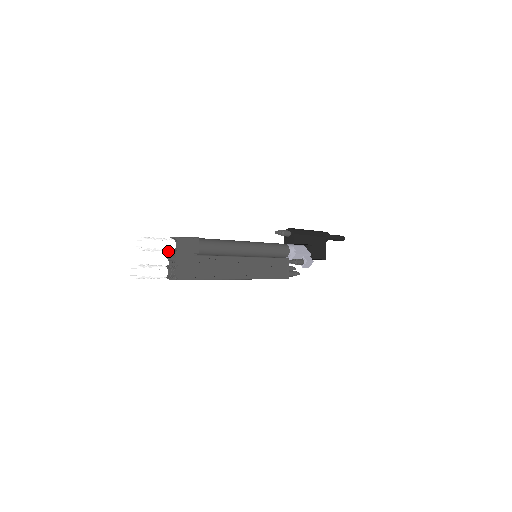
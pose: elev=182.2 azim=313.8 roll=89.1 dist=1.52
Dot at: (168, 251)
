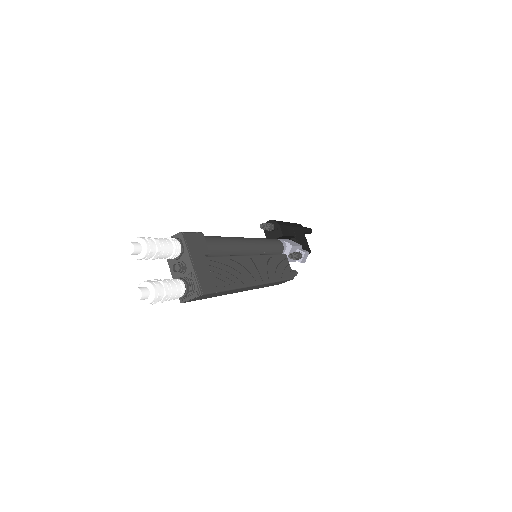
Dot at: (172, 256)
